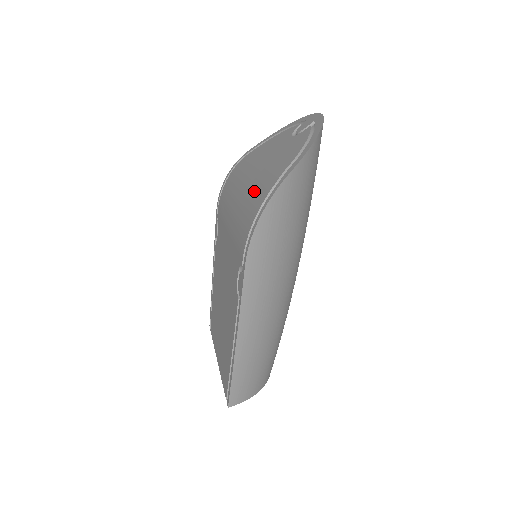
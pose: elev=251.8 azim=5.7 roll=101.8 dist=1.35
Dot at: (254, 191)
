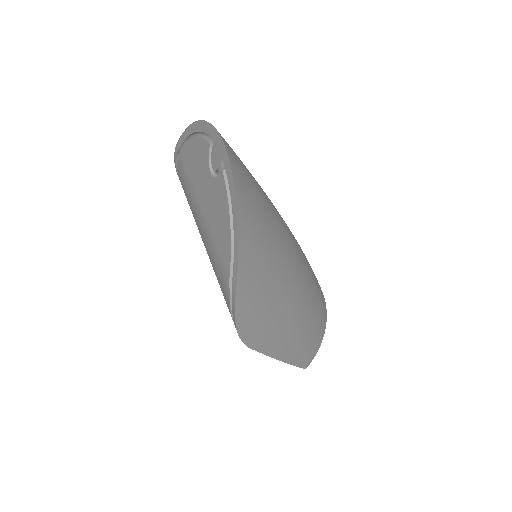
Dot at: (215, 271)
